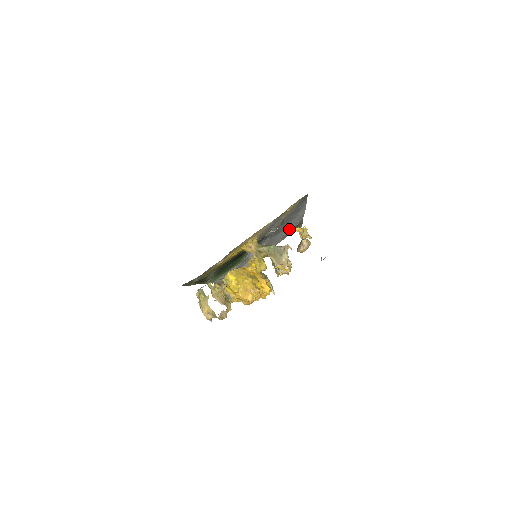
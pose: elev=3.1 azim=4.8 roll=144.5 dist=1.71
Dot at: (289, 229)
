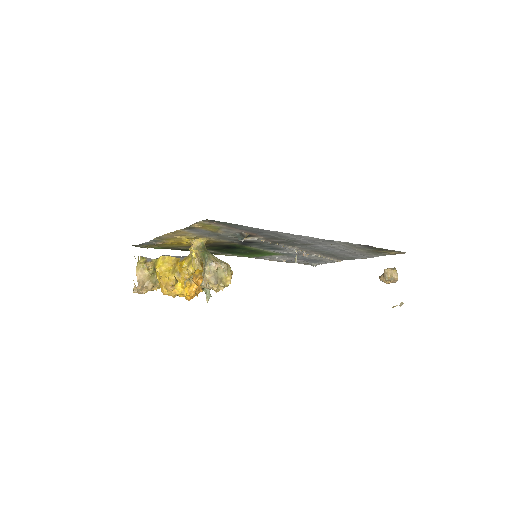
Dot at: (342, 247)
